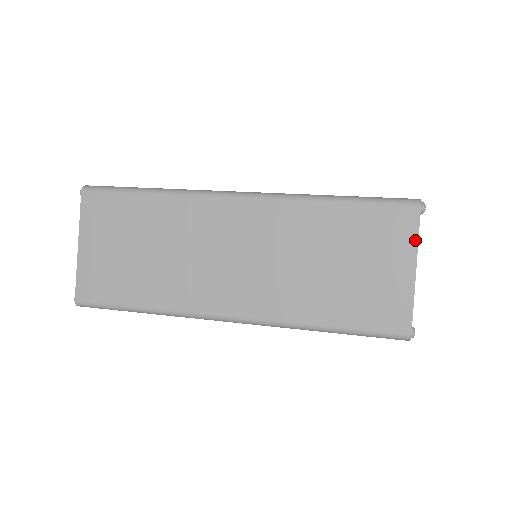
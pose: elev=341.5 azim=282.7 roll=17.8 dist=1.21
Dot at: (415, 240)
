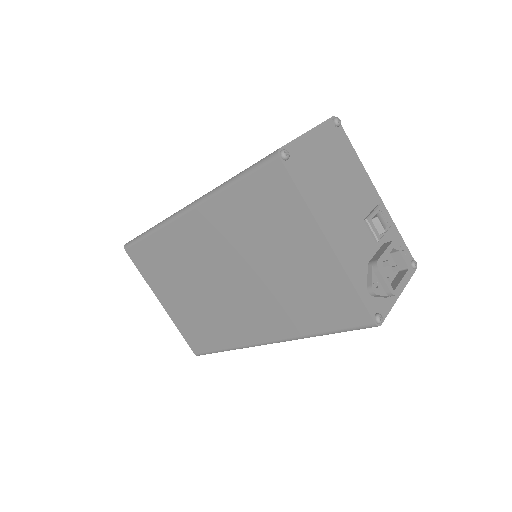
Dot at: (318, 125)
